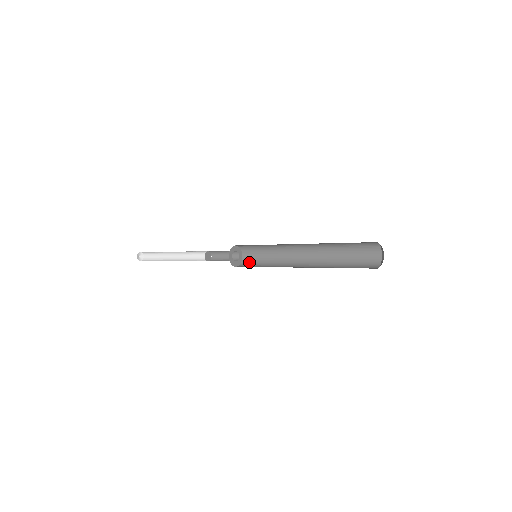
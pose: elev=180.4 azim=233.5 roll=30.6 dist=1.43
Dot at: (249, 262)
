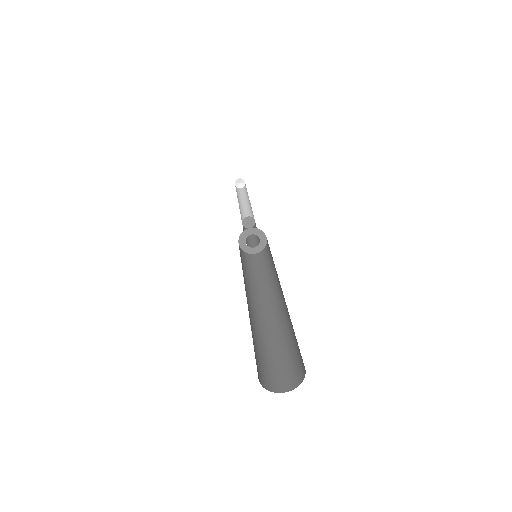
Dot at: (254, 260)
